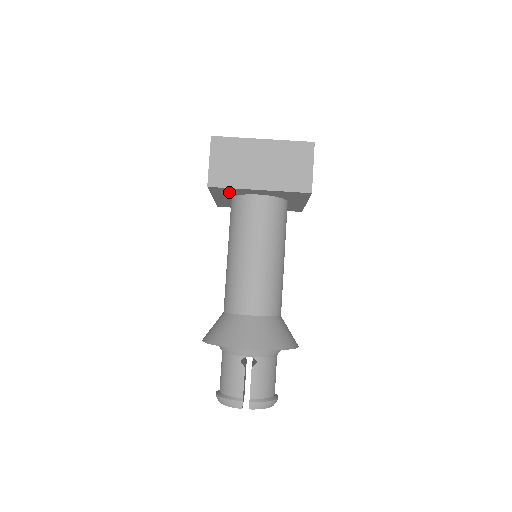
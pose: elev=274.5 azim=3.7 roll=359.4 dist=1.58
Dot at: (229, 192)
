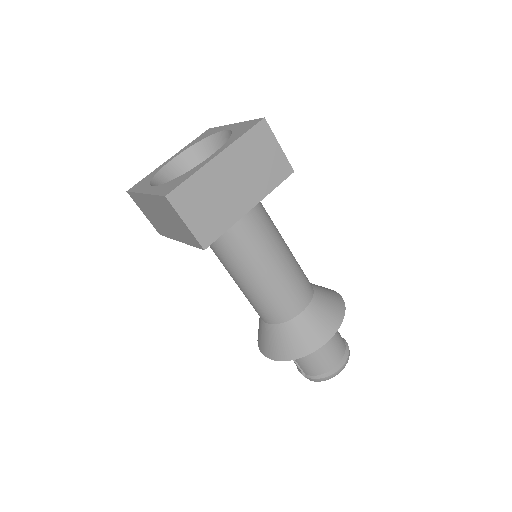
Dot at: occluded
